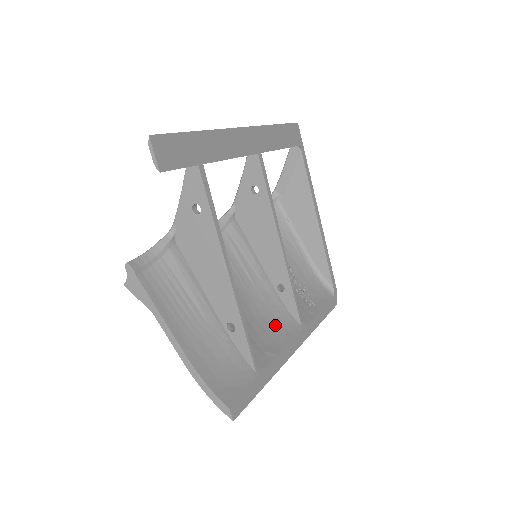
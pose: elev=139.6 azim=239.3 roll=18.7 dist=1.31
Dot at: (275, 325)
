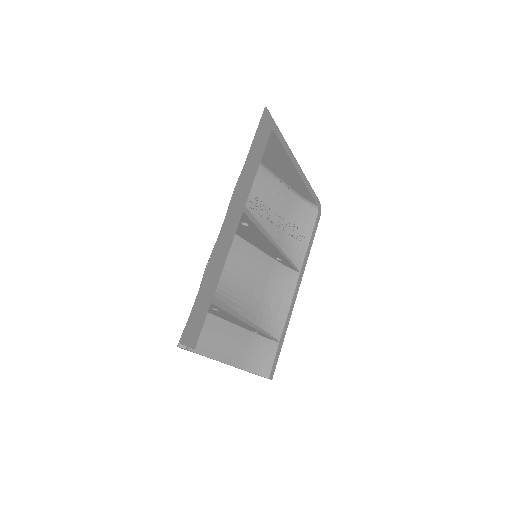
Dot at: (280, 287)
